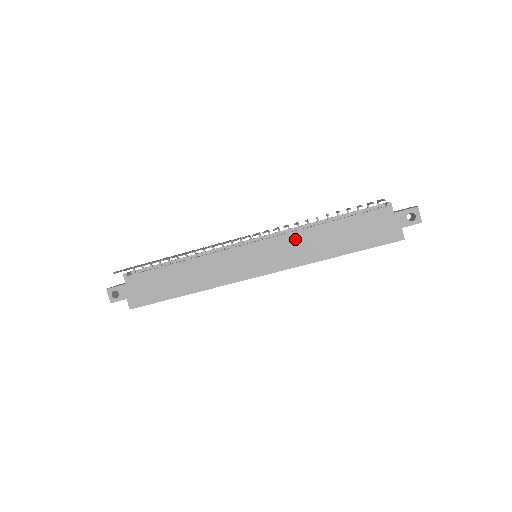
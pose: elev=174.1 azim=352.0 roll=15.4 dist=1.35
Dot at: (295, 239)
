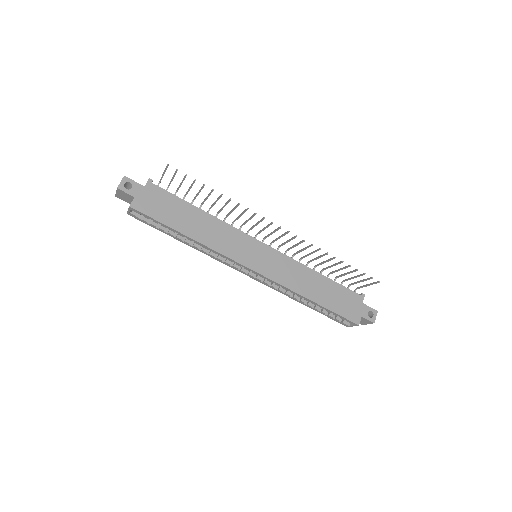
Dot at: (294, 266)
